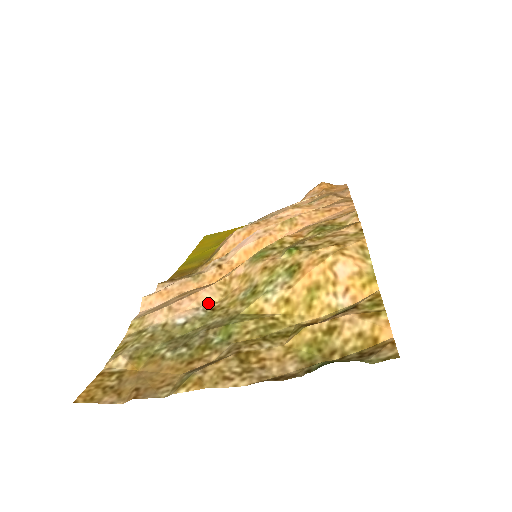
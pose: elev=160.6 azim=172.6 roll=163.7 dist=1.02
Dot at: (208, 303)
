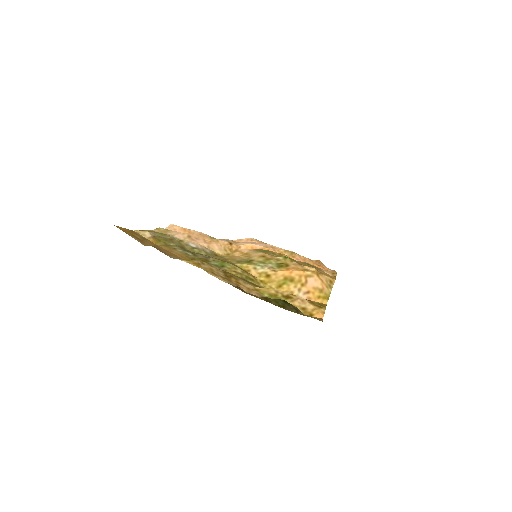
Dot at: (214, 251)
